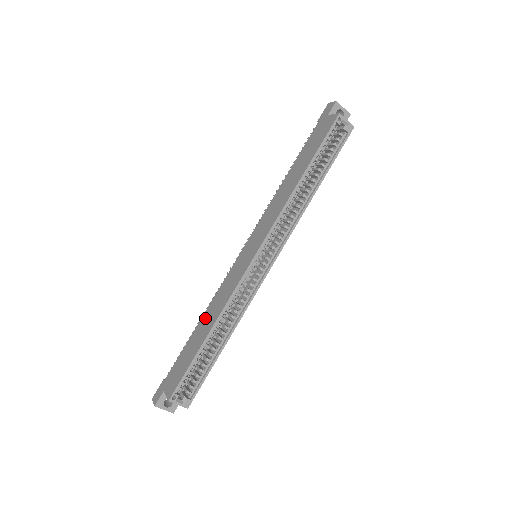
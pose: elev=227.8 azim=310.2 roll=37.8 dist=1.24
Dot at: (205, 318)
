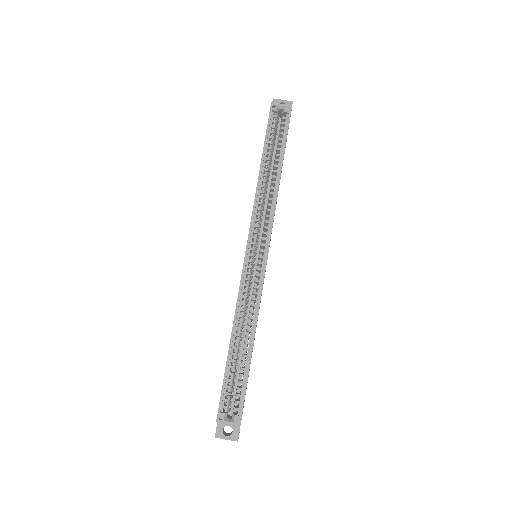
Dot at: occluded
